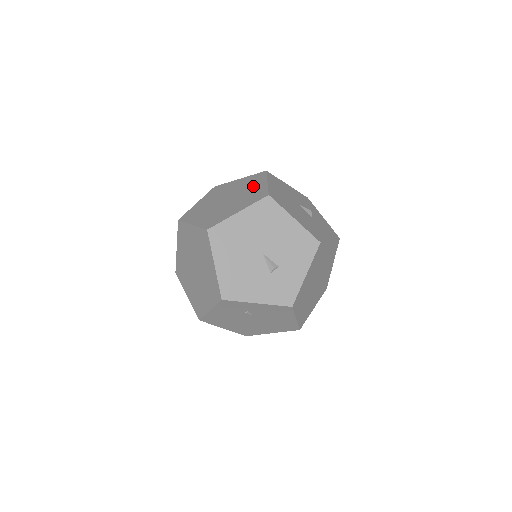
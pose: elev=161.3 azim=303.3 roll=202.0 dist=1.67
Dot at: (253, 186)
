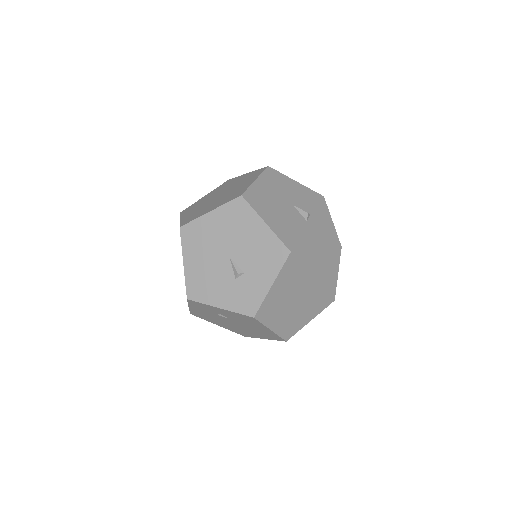
Dot at: (244, 183)
